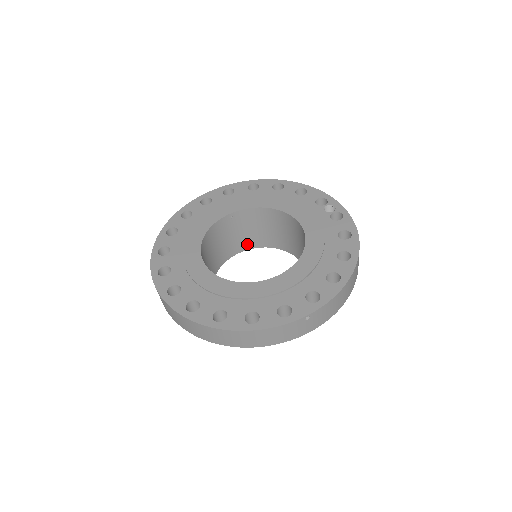
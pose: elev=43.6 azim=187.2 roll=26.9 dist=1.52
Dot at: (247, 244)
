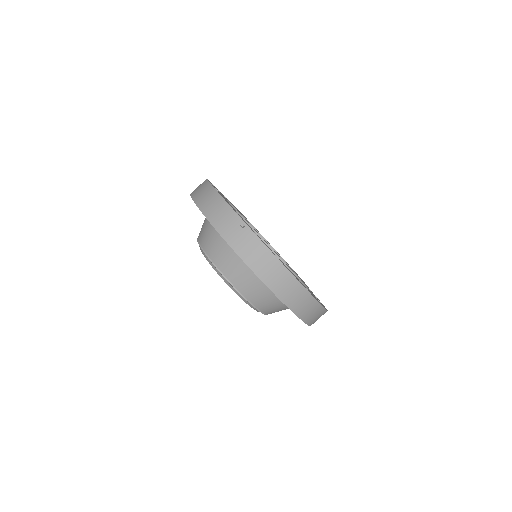
Dot at: occluded
